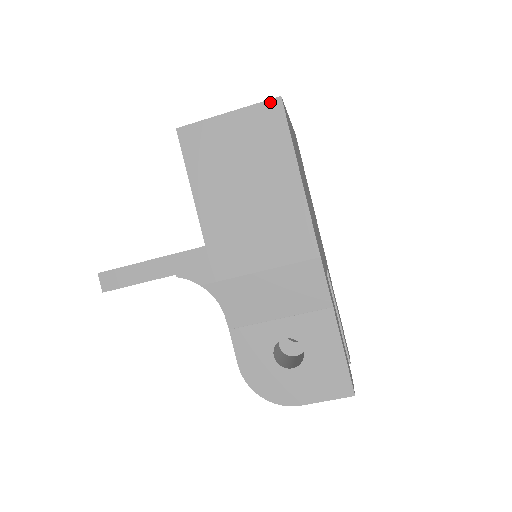
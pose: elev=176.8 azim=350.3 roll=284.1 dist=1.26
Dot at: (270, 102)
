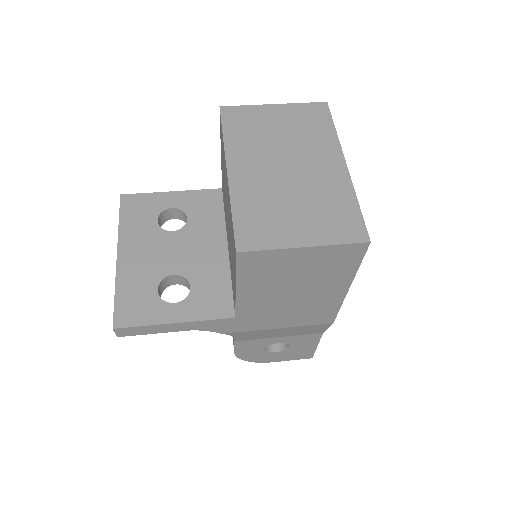
Dot at: (356, 245)
